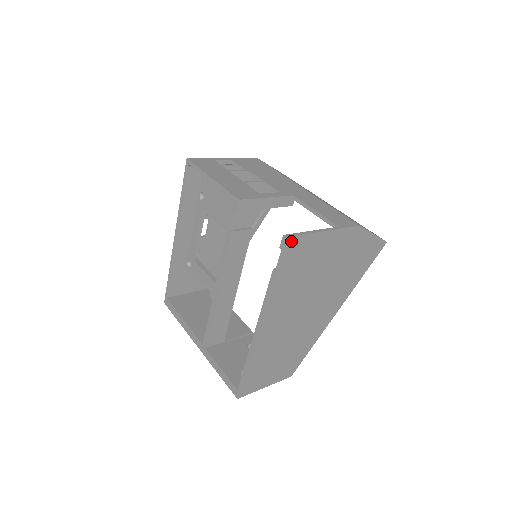
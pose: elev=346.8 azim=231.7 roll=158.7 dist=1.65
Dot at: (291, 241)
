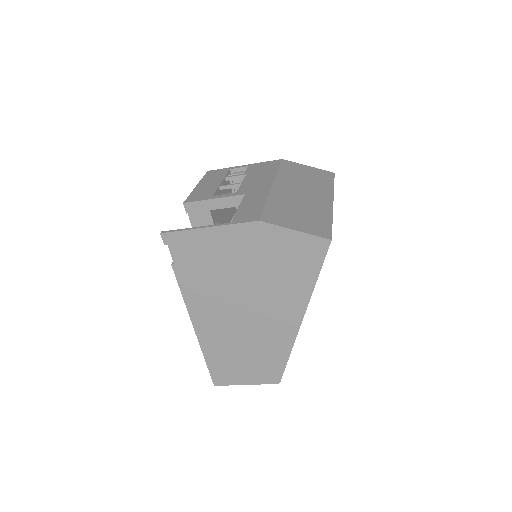
Dot at: (170, 237)
